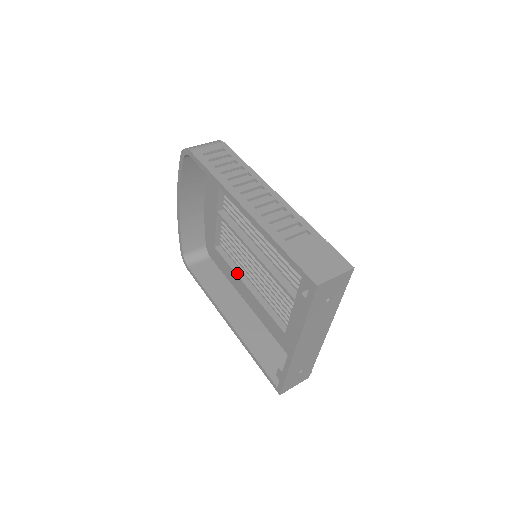
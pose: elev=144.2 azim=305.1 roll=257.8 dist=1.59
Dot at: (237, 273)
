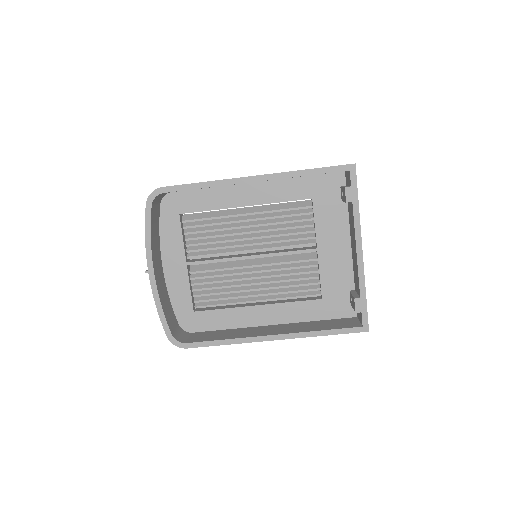
Dot at: (237, 307)
